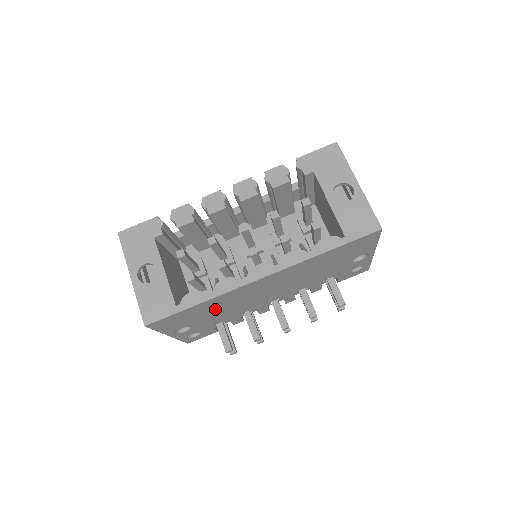
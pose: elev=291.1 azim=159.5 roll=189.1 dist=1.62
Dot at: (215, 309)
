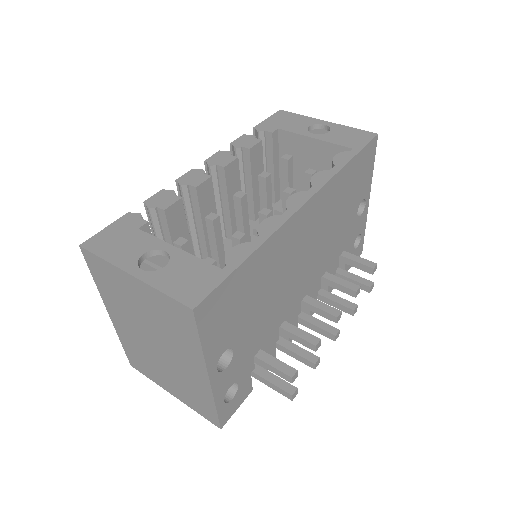
Dot at: (261, 290)
